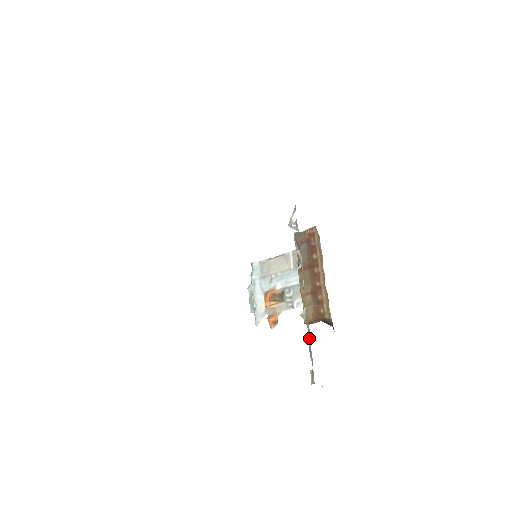
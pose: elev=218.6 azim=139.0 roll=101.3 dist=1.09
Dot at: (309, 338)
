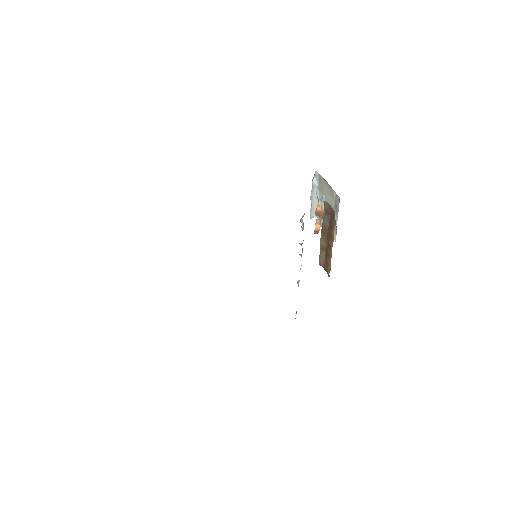
Dot at: occluded
